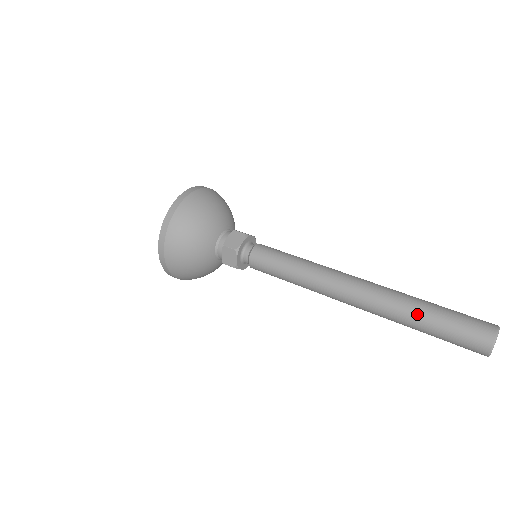
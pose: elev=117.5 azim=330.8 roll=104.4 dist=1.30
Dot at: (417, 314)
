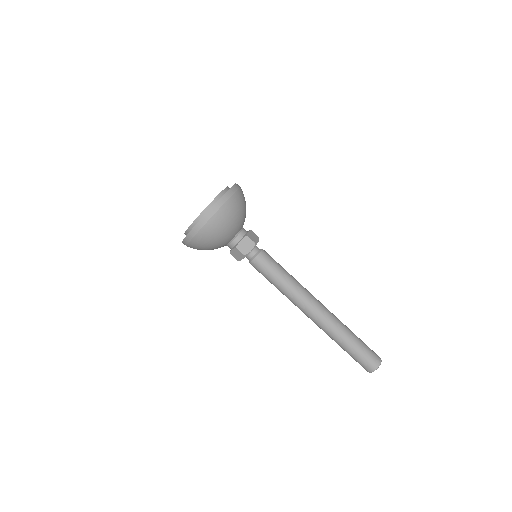
Dot at: (350, 335)
